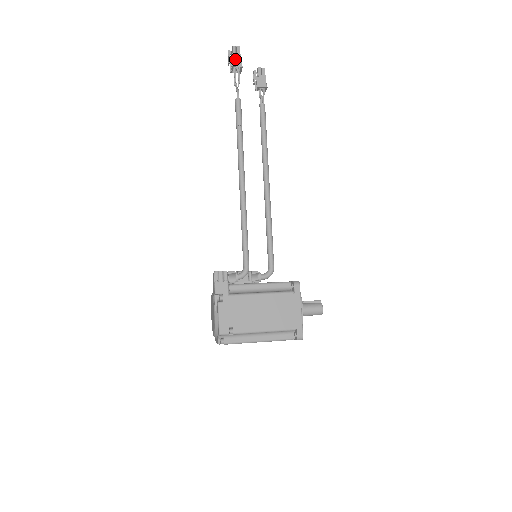
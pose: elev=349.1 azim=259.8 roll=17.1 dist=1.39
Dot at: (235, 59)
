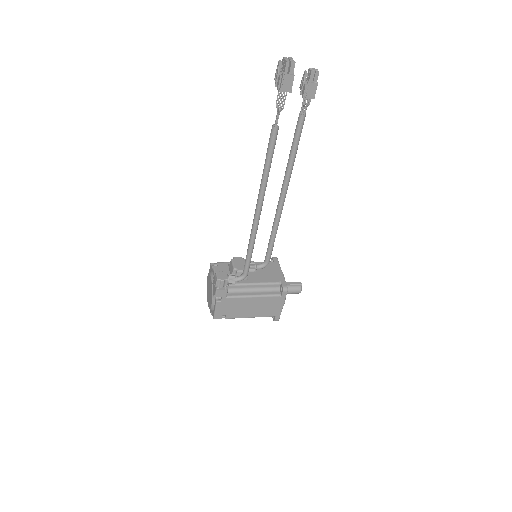
Dot at: (285, 82)
